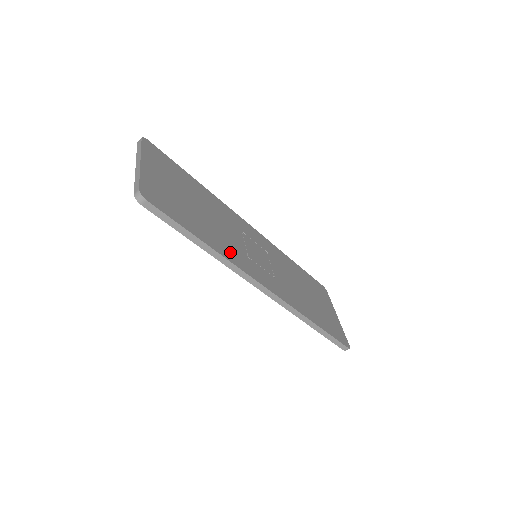
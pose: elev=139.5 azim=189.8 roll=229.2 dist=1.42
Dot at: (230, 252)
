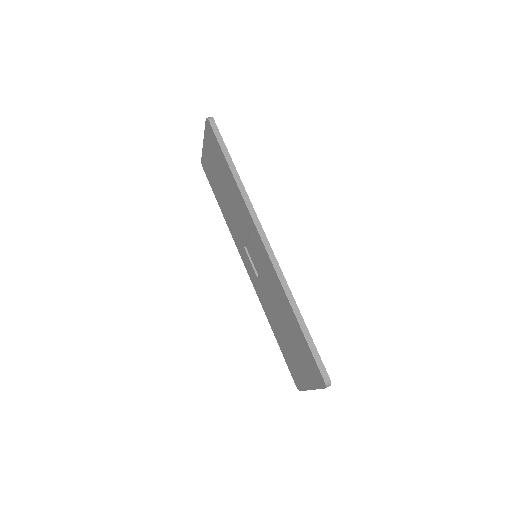
Dot at: occluded
